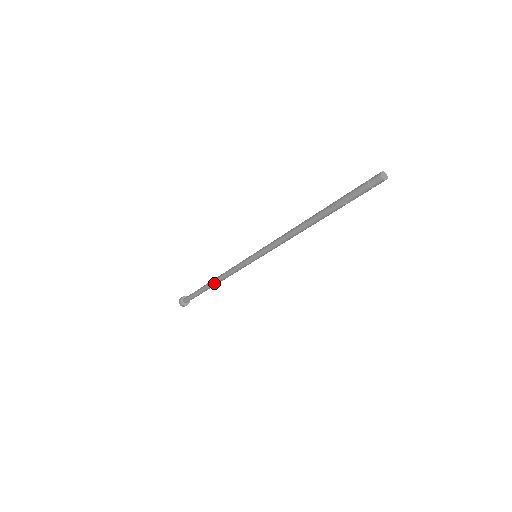
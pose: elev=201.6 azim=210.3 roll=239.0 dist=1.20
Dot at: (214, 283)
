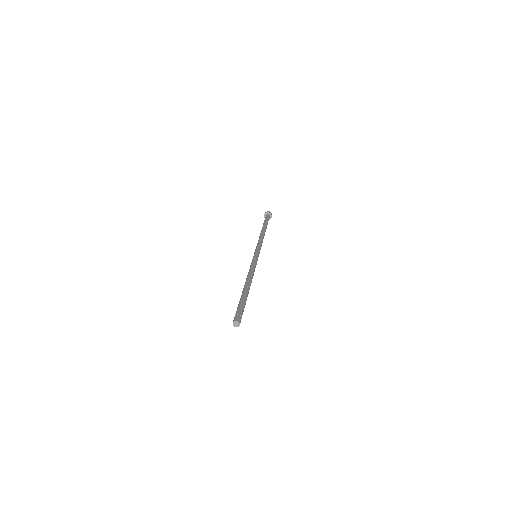
Dot at: occluded
